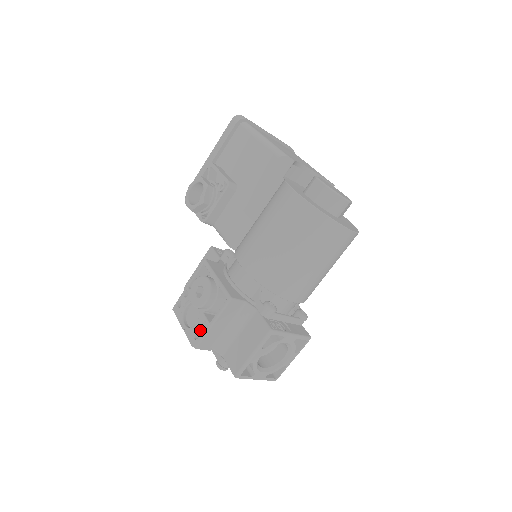
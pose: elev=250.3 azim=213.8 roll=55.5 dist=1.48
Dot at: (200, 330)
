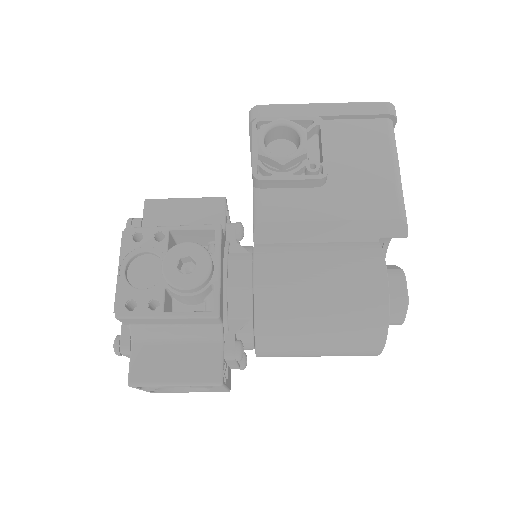
Dot at: (143, 305)
